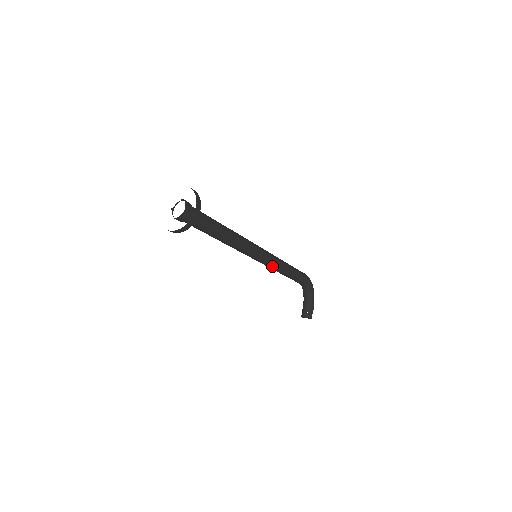
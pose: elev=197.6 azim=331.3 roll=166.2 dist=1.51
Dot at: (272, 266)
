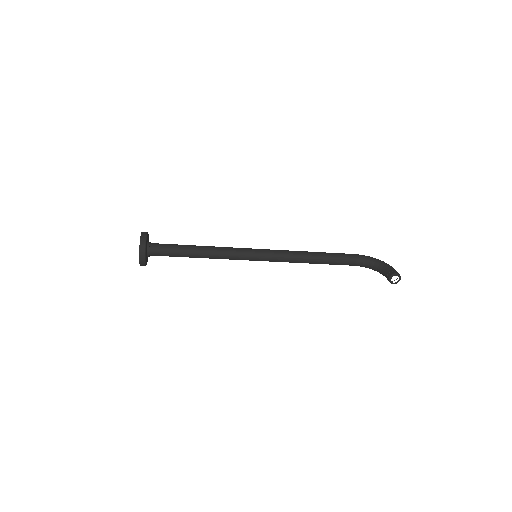
Dot at: (283, 256)
